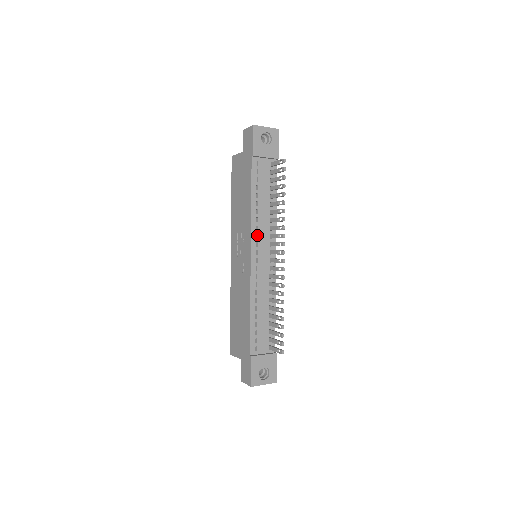
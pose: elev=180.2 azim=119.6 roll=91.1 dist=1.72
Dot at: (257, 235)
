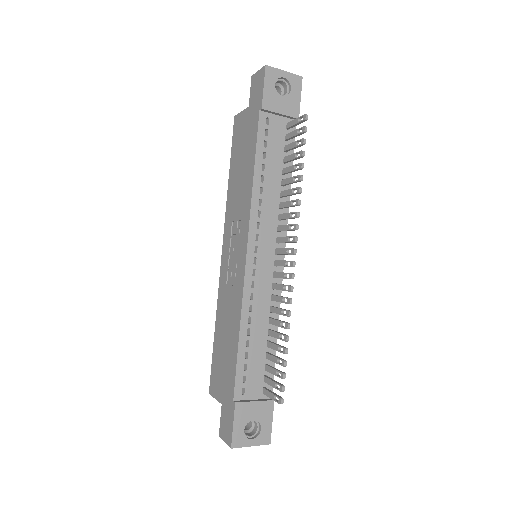
Dot at: (258, 224)
